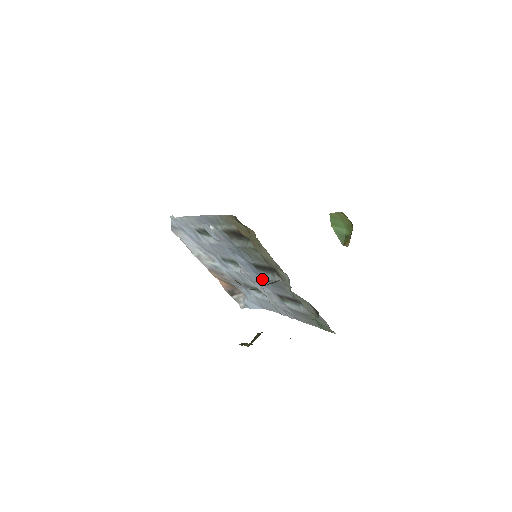
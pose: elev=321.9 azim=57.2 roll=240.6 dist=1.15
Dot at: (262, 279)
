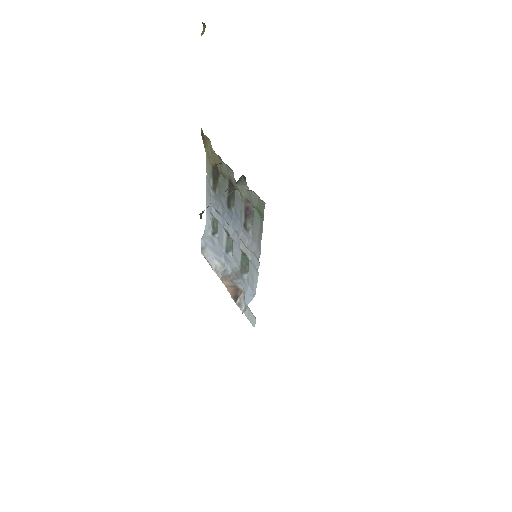
Dot at: (235, 221)
